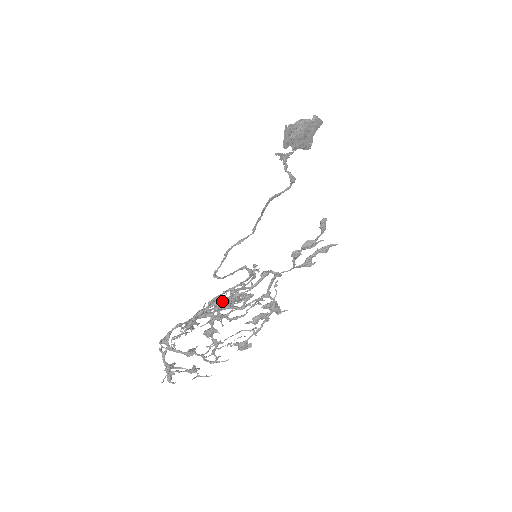
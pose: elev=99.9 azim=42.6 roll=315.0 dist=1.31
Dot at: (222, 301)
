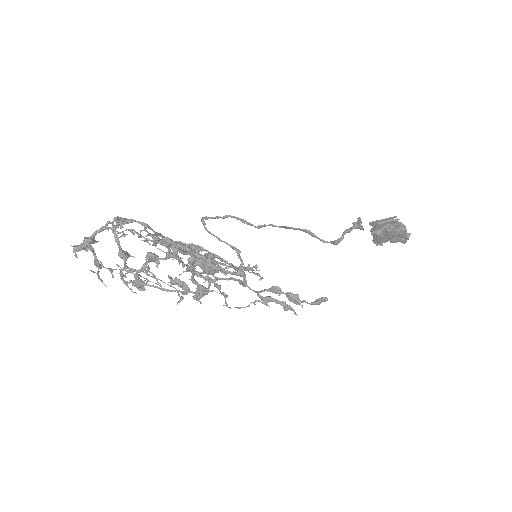
Dot at: (218, 267)
